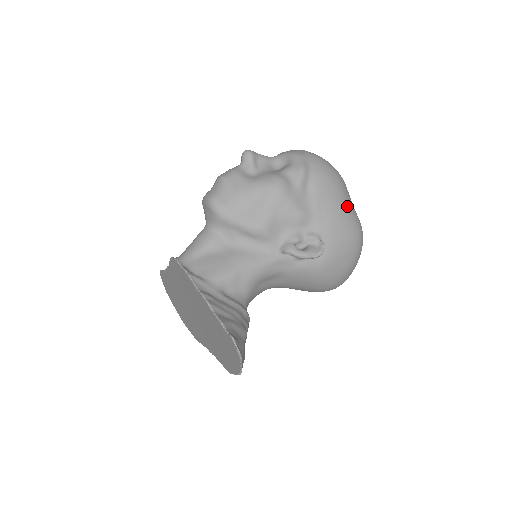
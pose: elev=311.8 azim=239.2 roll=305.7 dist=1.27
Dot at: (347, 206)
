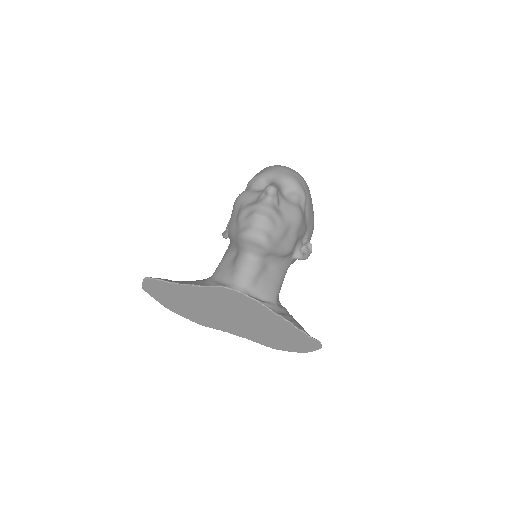
Dot at: occluded
